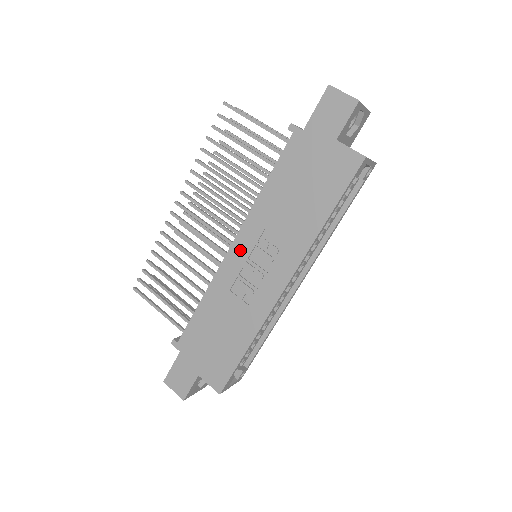
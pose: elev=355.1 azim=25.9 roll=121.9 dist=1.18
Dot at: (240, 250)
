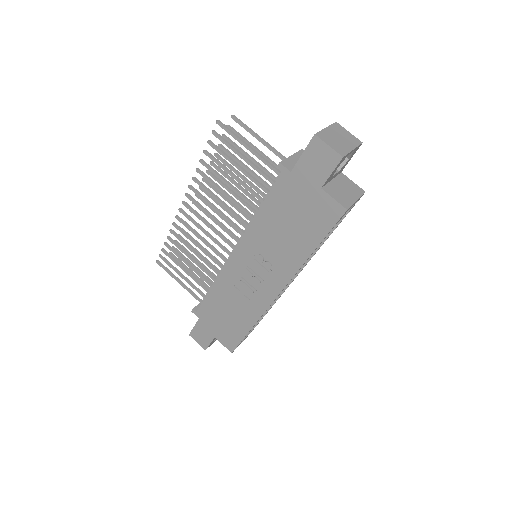
Dot at: (240, 258)
